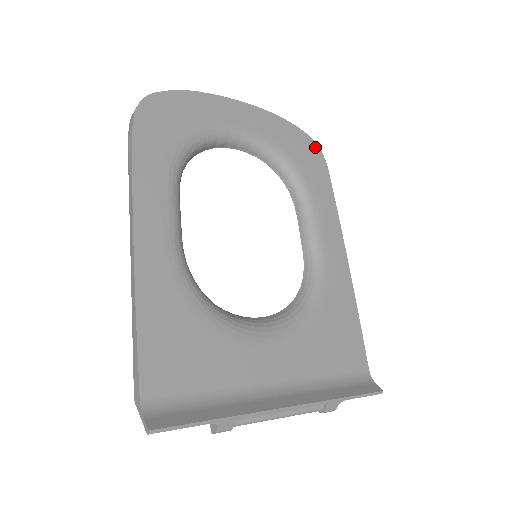
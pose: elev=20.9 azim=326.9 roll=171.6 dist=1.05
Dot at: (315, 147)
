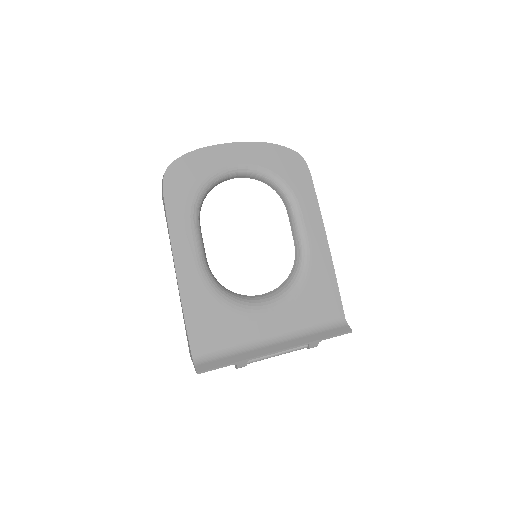
Dot at: (298, 158)
